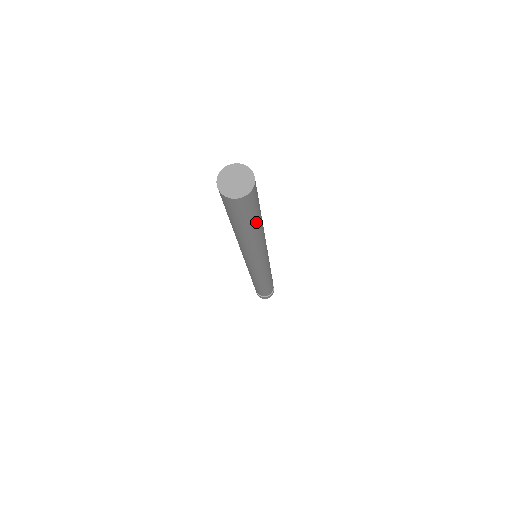
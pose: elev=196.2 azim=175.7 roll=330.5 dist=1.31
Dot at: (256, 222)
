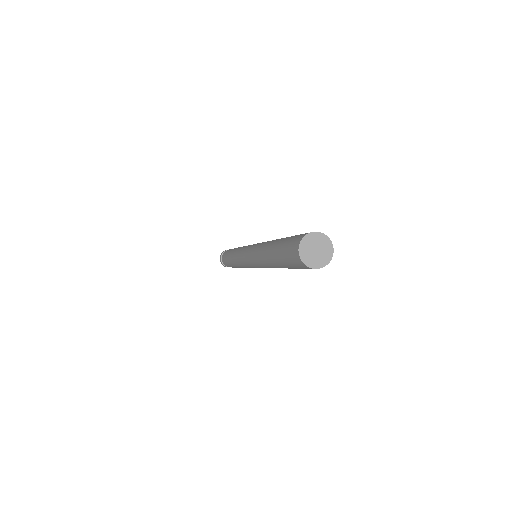
Dot at: occluded
